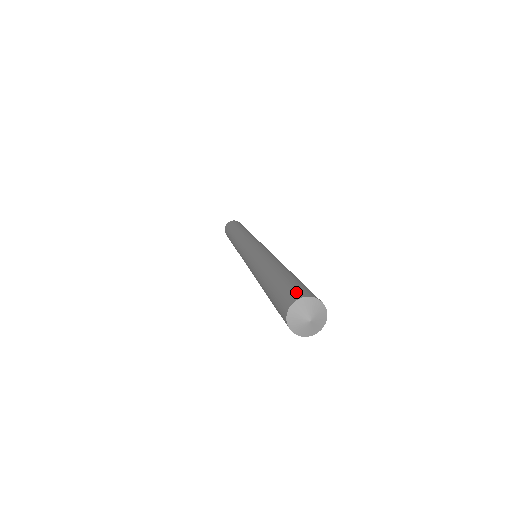
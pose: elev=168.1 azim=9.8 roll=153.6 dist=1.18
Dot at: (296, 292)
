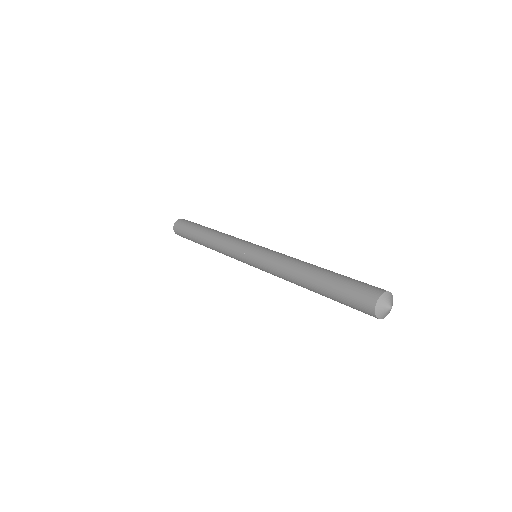
Dot at: (374, 288)
